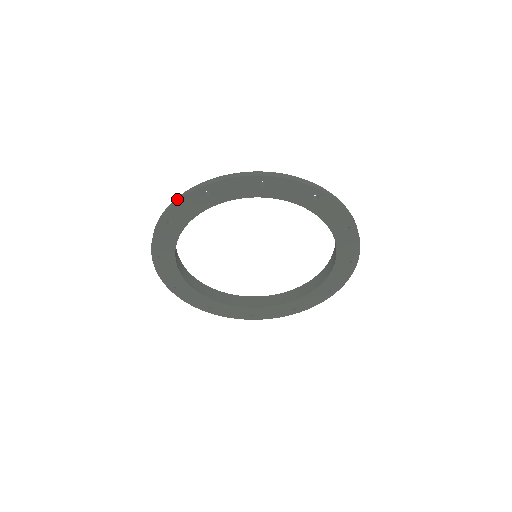
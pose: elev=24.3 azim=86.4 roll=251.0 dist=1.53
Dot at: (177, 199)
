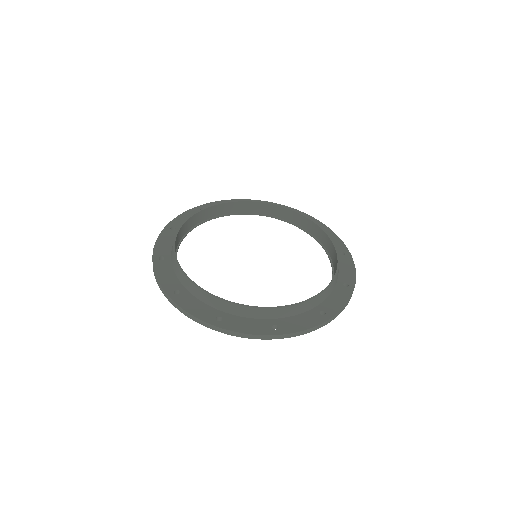
Dot at: (187, 315)
